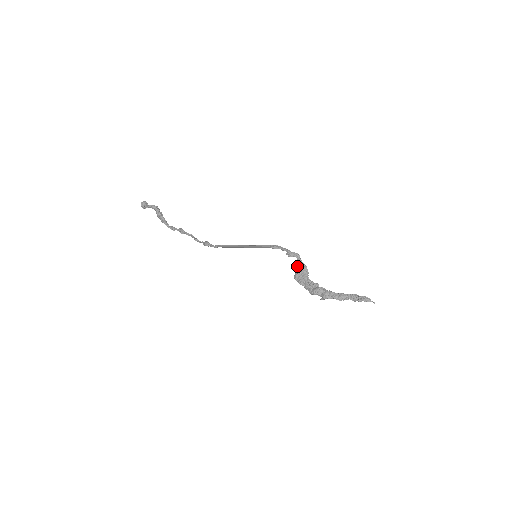
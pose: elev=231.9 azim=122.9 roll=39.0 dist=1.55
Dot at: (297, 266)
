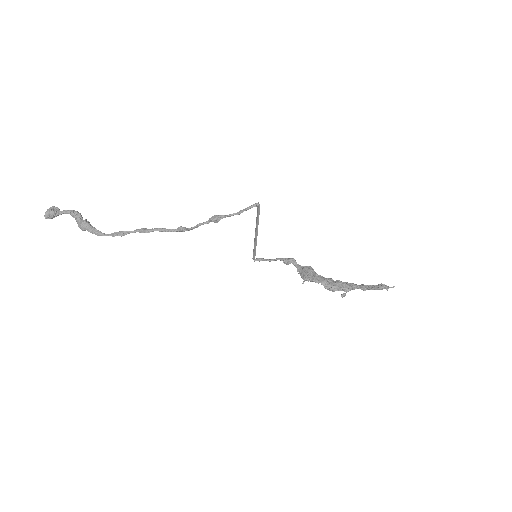
Dot at: (299, 270)
